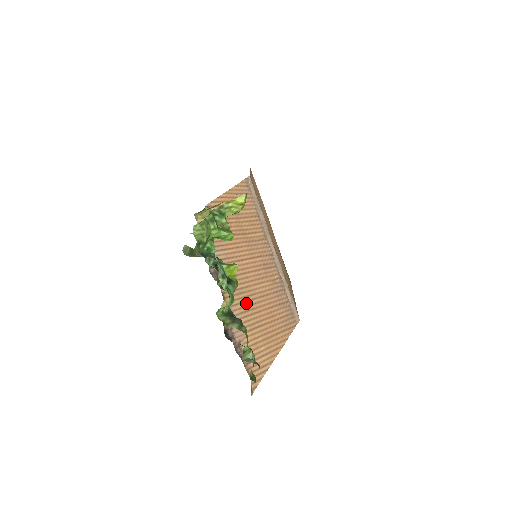
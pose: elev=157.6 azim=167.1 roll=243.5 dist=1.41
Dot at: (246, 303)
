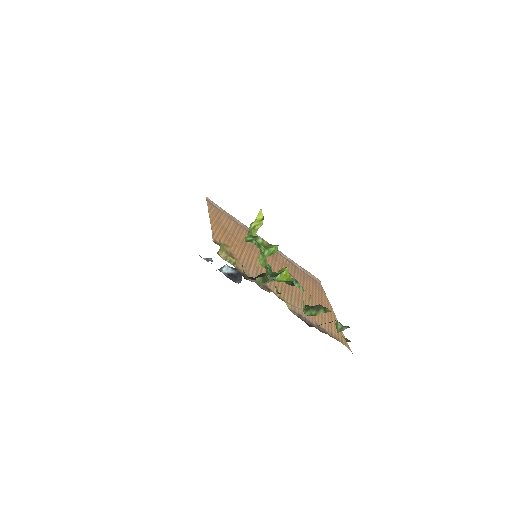
Dot at: (293, 294)
